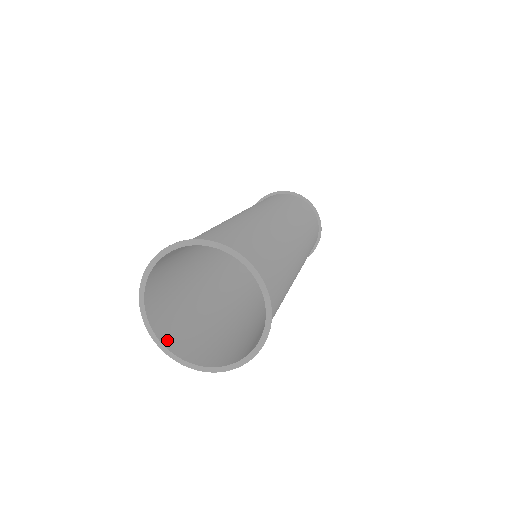
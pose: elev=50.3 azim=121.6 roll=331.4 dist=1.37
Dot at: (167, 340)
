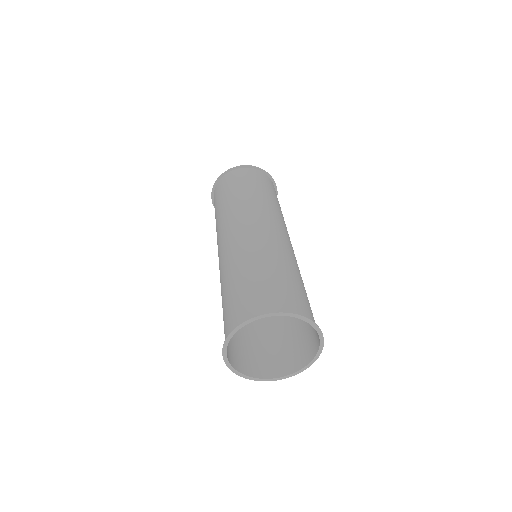
Dot at: (238, 366)
